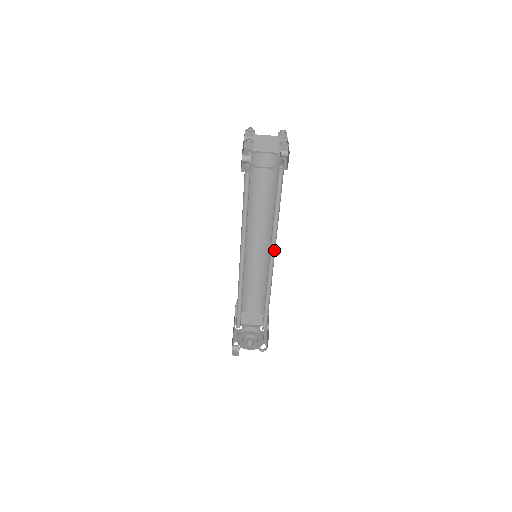
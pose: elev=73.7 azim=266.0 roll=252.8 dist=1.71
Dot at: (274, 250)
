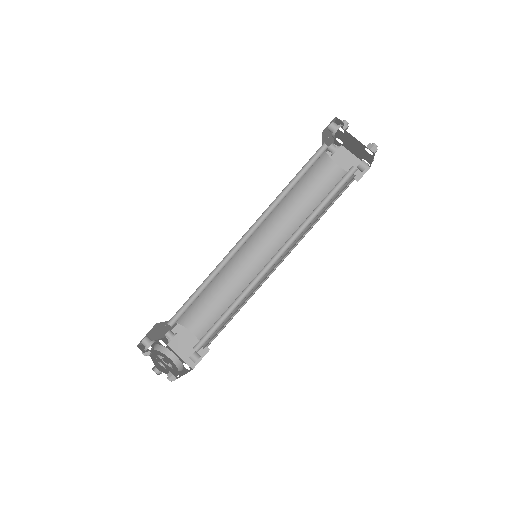
Dot at: (283, 253)
